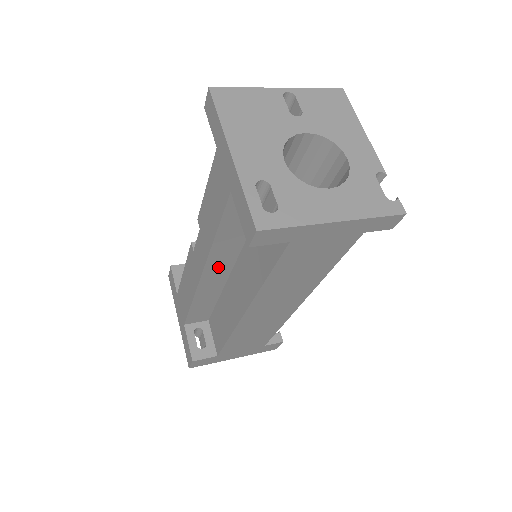
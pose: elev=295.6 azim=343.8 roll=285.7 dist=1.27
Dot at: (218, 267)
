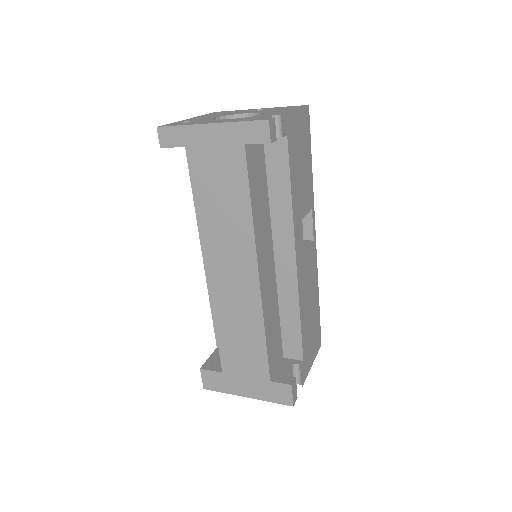
Dot at: occluded
